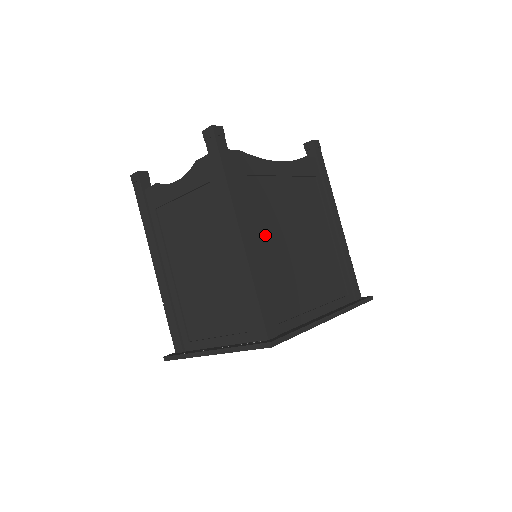
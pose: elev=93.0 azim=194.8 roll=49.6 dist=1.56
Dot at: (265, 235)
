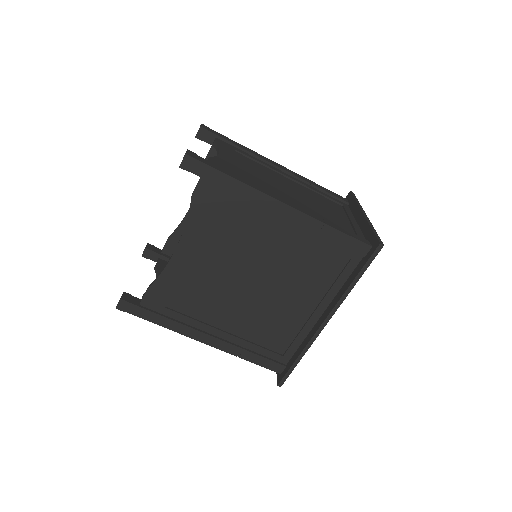
Dot at: (223, 316)
